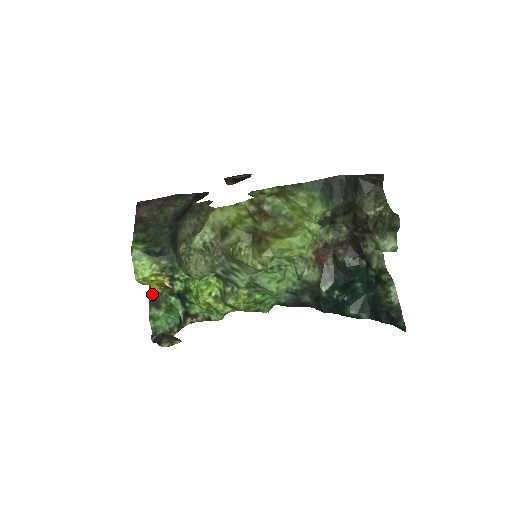
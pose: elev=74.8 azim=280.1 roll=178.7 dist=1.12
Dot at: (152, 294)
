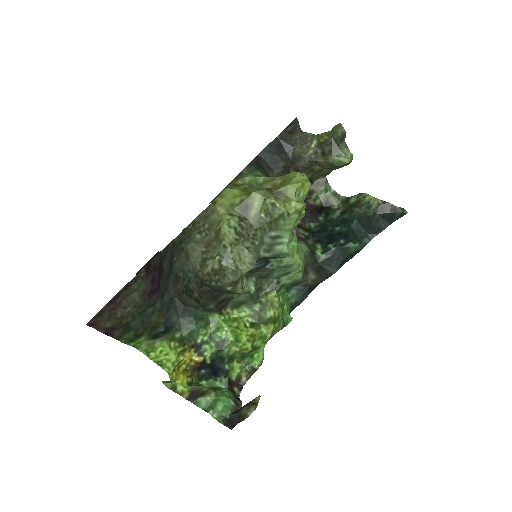
Dot at: (183, 393)
